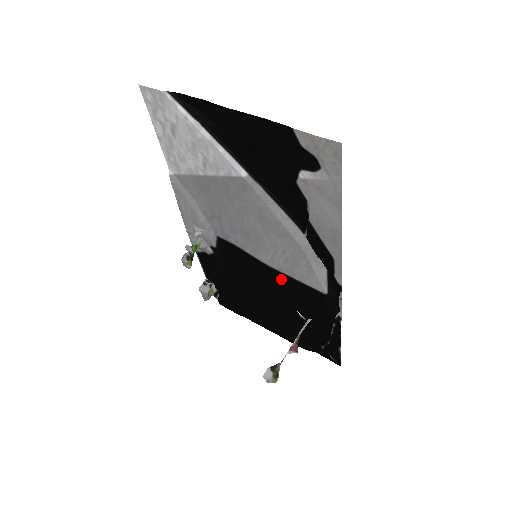
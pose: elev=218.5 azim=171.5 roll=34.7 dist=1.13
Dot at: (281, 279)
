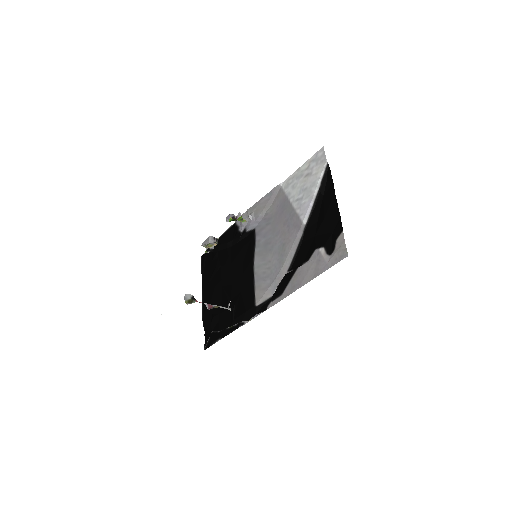
Dot at: (249, 278)
